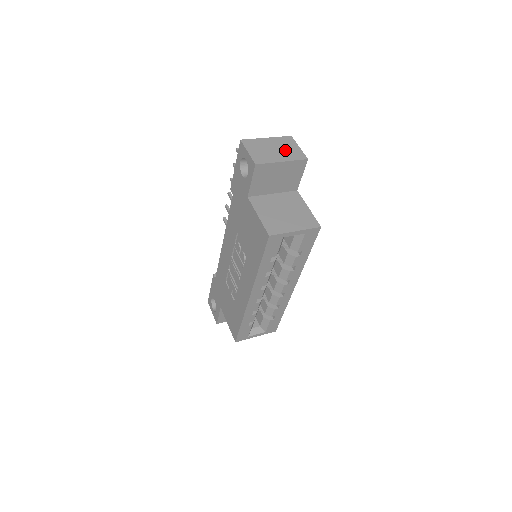
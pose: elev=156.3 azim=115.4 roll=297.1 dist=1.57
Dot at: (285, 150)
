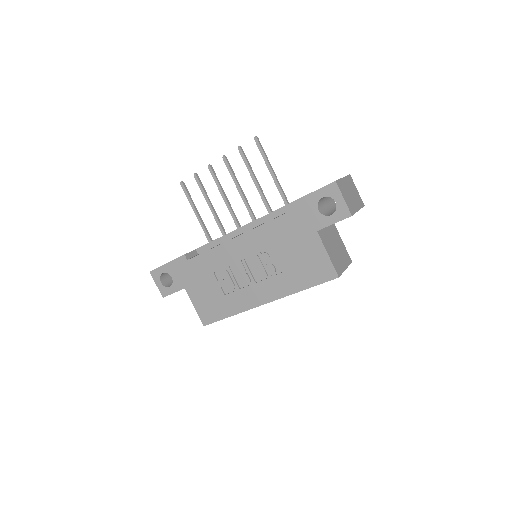
Dot at: (355, 195)
